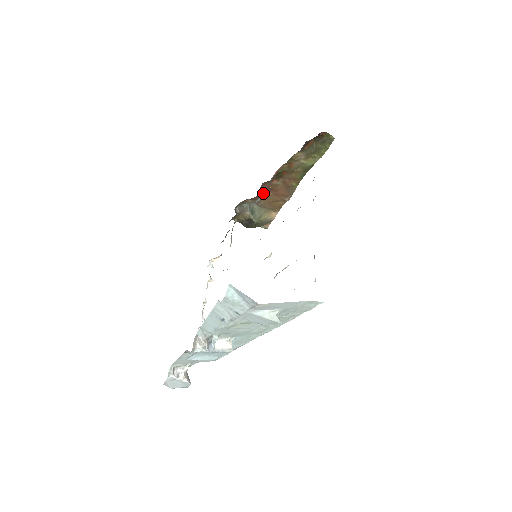
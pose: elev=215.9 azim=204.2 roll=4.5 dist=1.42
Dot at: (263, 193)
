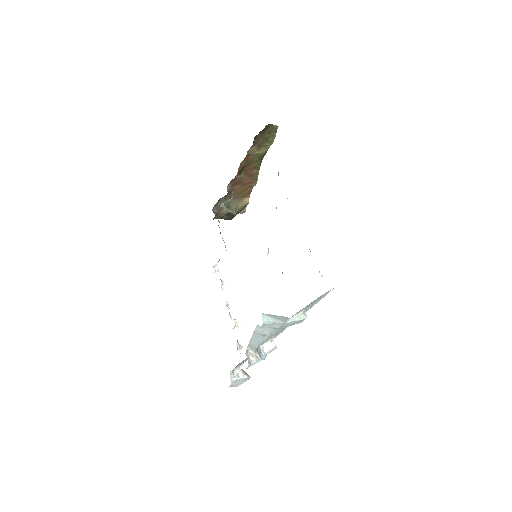
Dot at: (231, 188)
